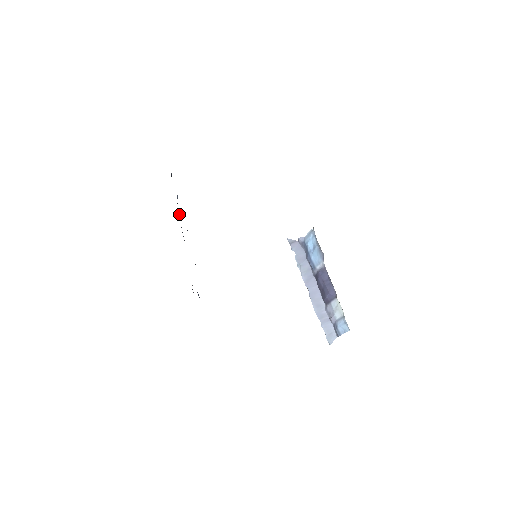
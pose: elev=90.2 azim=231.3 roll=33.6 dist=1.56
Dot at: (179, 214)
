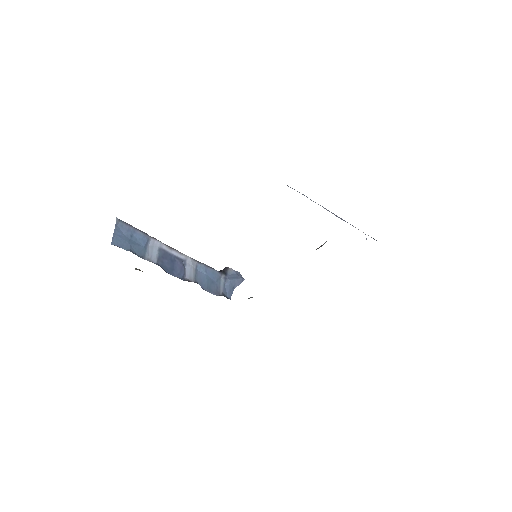
Dot at: (163, 245)
